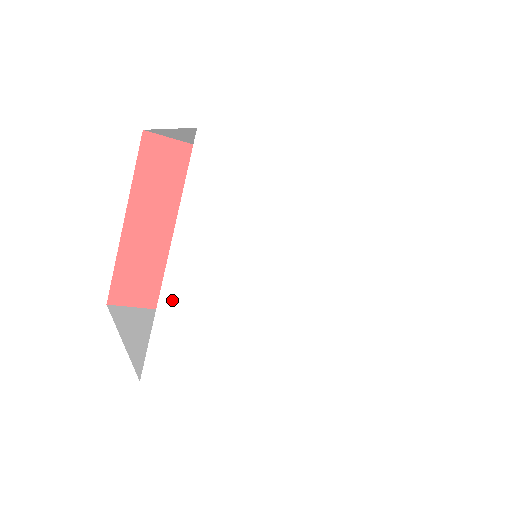
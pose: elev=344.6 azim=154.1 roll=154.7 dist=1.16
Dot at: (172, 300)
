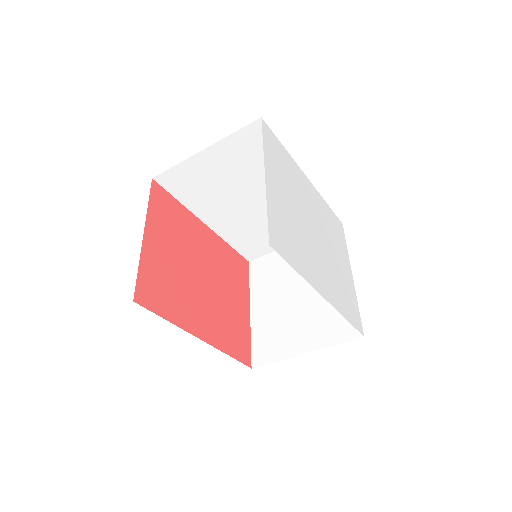
Dot at: (271, 200)
